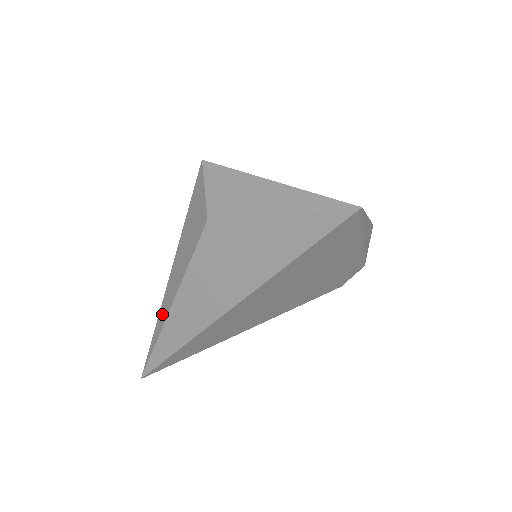
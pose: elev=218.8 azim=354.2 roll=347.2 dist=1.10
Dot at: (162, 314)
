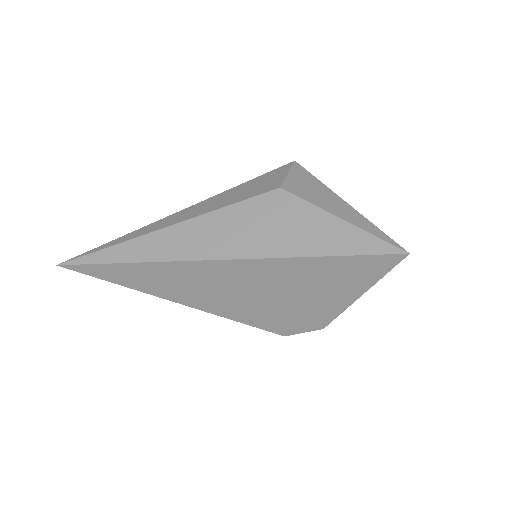
Dot at: (150, 227)
